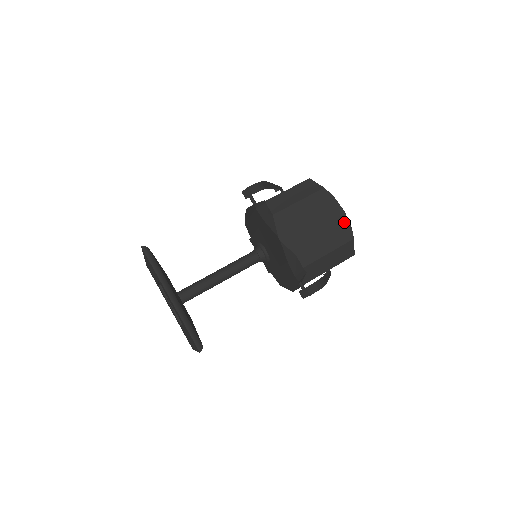
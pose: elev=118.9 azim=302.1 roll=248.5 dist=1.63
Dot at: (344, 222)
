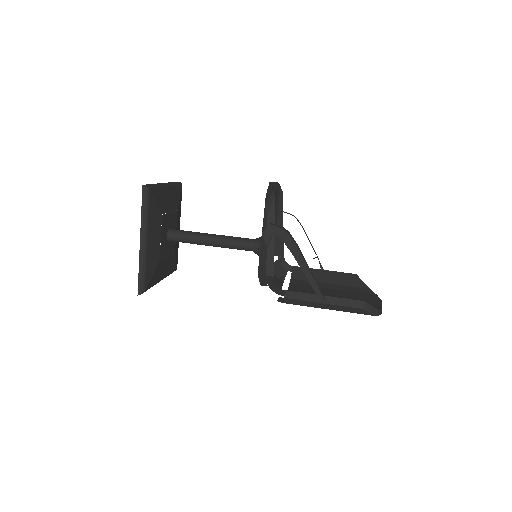
Dot at: (376, 304)
